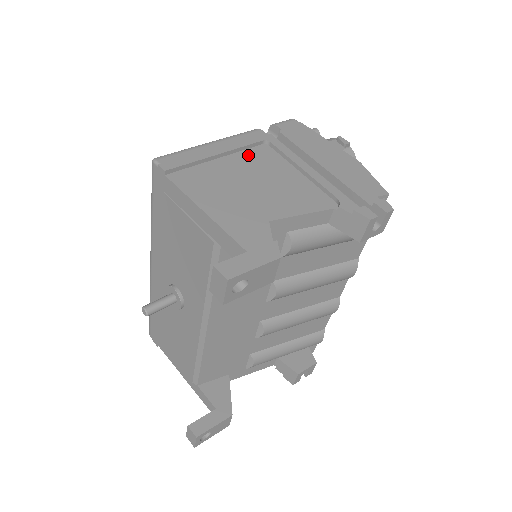
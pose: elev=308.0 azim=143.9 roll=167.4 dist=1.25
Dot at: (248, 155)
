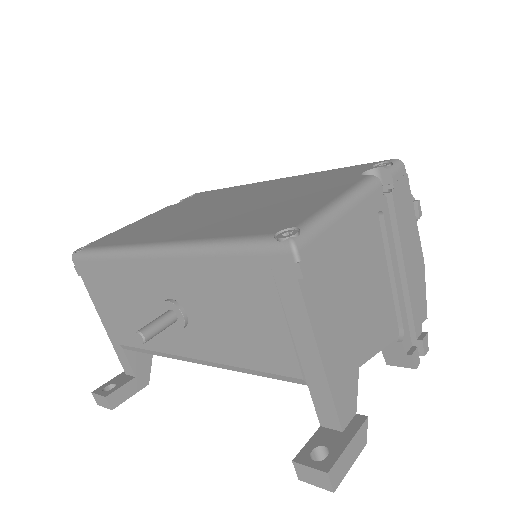
Dot at: (363, 235)
